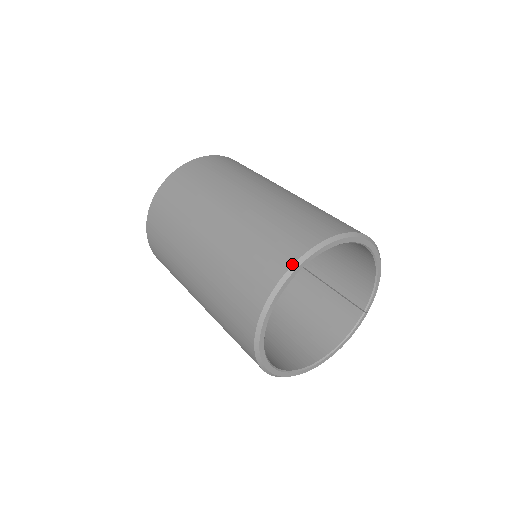
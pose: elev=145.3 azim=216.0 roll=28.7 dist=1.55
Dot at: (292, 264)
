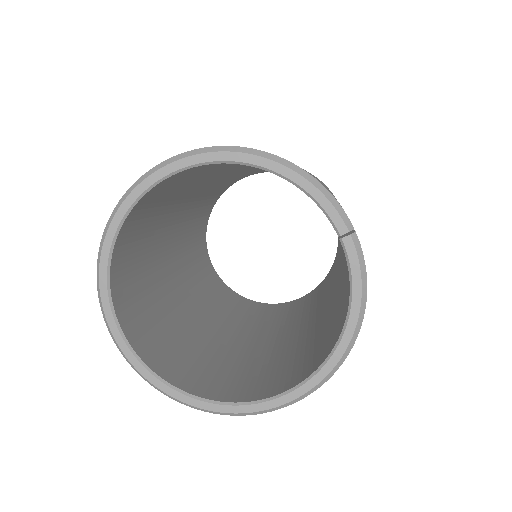
Dot at: (97, 272)
